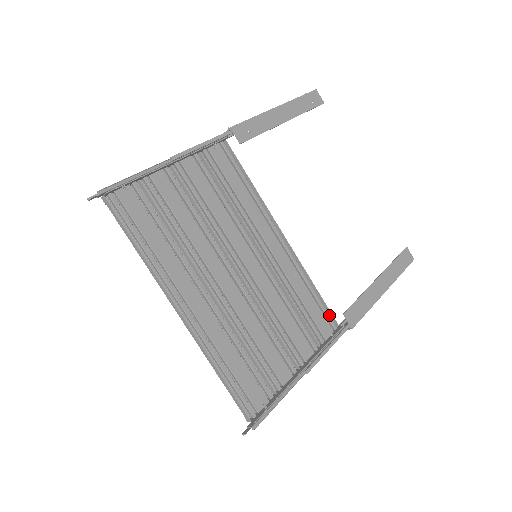
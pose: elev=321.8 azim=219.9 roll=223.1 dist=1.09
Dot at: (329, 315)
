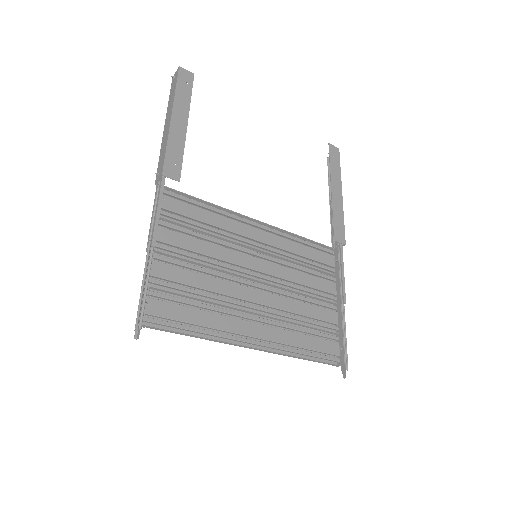
Dot at: (322, 247)
